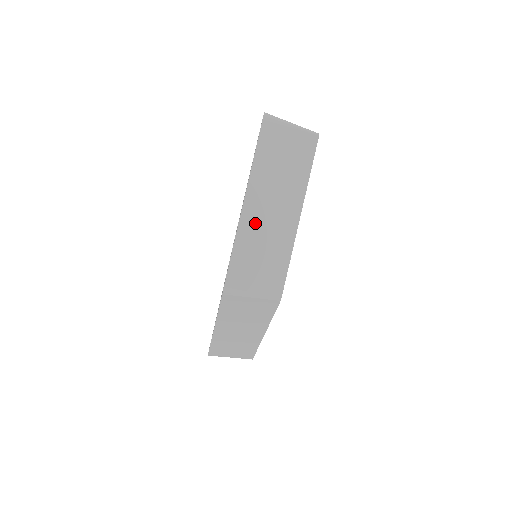
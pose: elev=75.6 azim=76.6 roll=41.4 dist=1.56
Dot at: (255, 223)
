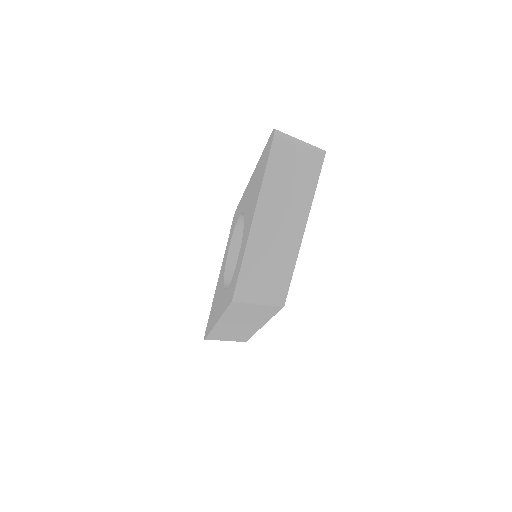
Dot at: (263, 237)
